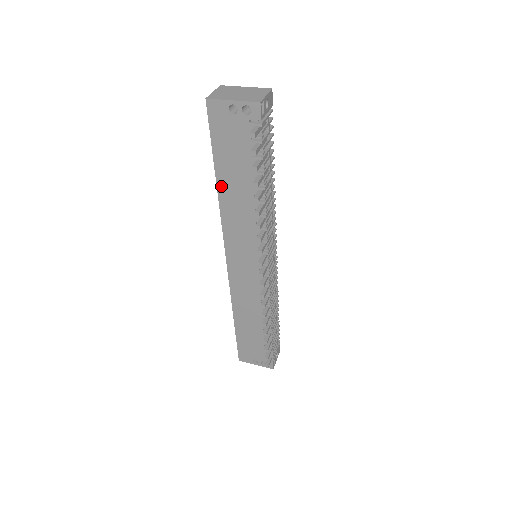
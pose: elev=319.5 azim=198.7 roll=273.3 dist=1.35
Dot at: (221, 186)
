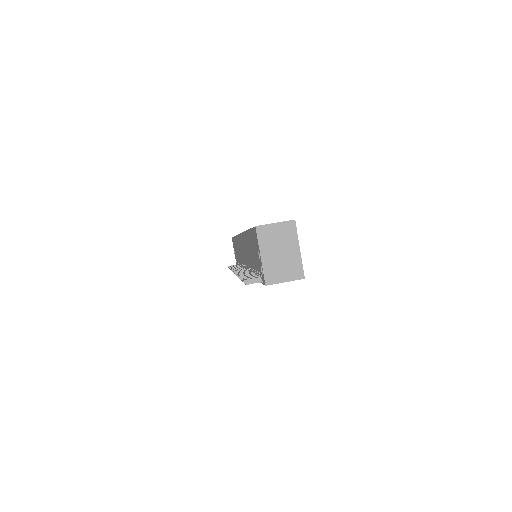
Dot at: (247, 235)
